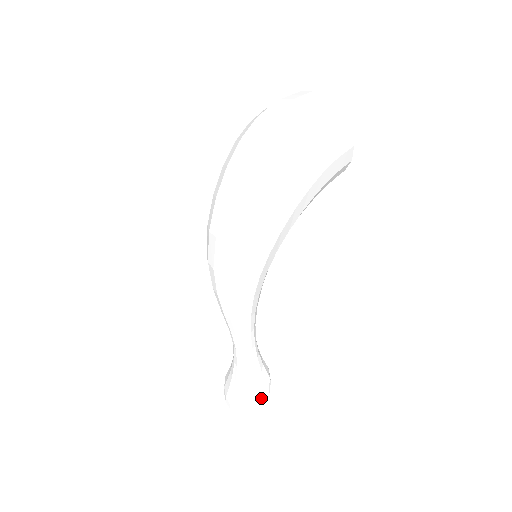
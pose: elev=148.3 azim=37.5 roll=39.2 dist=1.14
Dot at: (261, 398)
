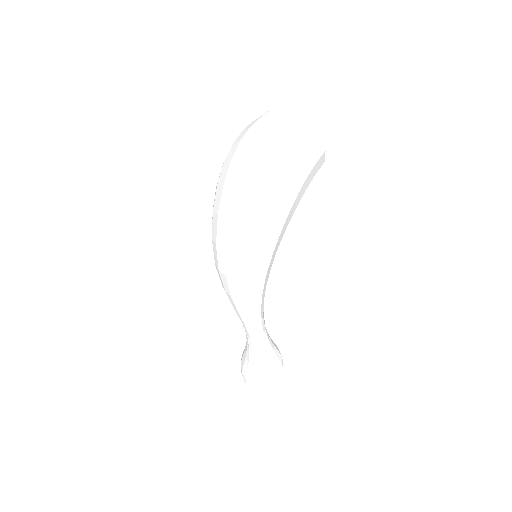
Dot at: (278, 374)
